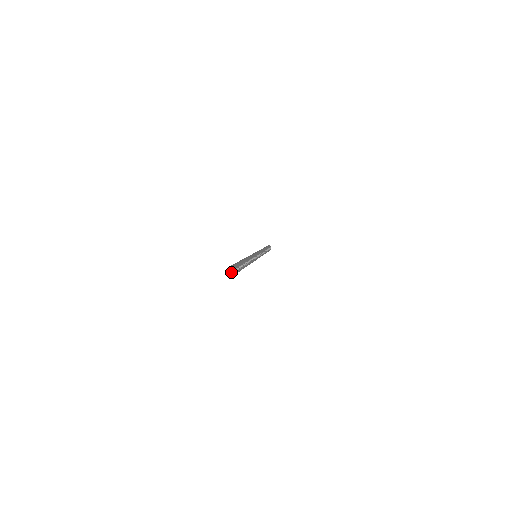
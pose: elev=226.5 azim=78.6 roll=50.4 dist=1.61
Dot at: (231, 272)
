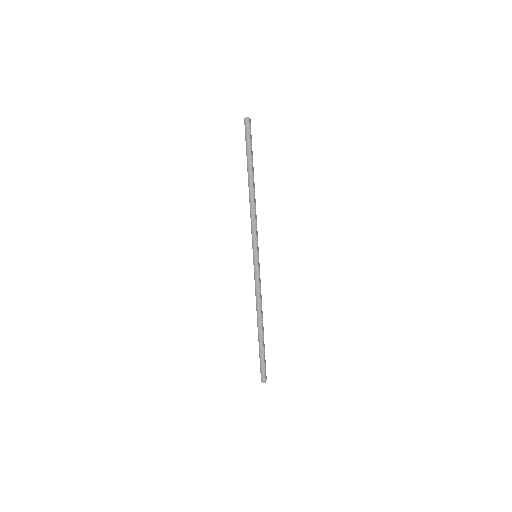
Dot at: (264, 380)
